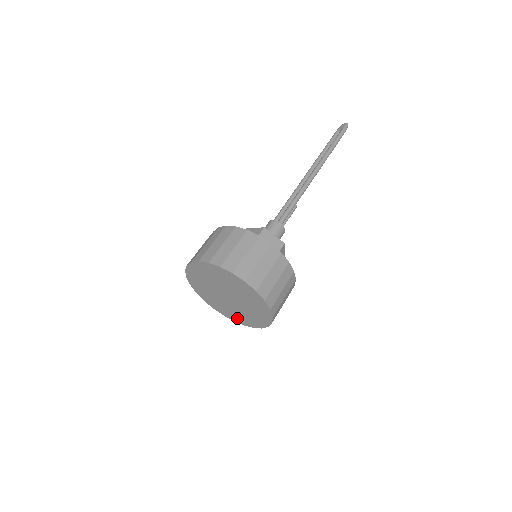
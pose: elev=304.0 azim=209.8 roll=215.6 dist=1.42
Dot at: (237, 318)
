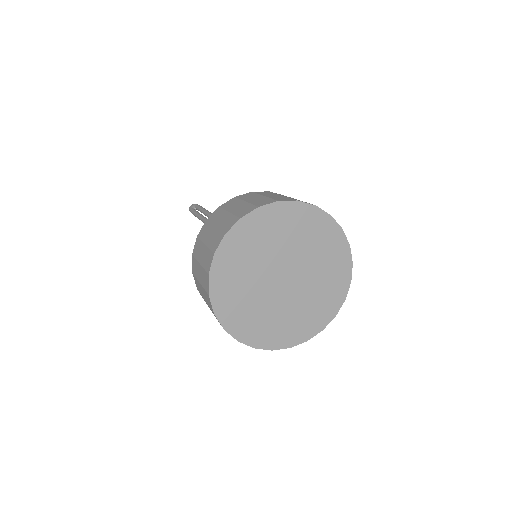
Dot at: (296, 331)
